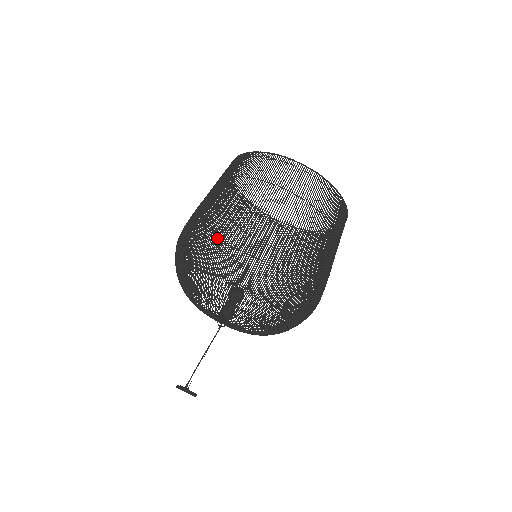
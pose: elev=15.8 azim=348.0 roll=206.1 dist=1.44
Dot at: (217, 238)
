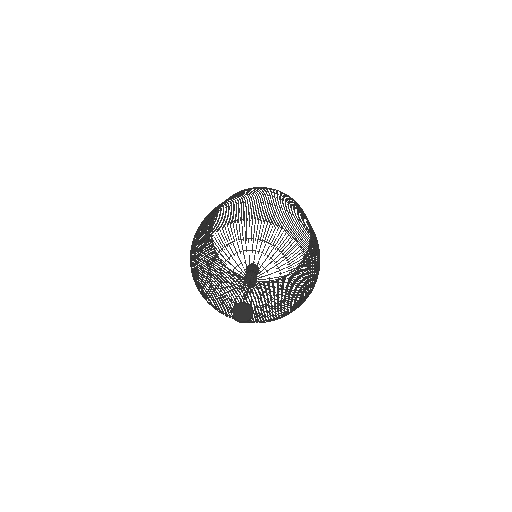
Dot at: (242, 200)
